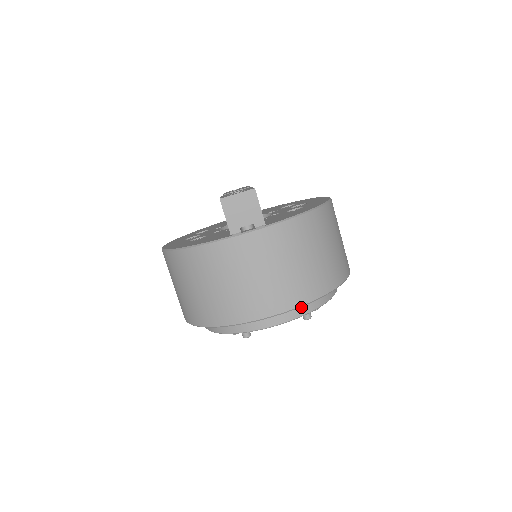
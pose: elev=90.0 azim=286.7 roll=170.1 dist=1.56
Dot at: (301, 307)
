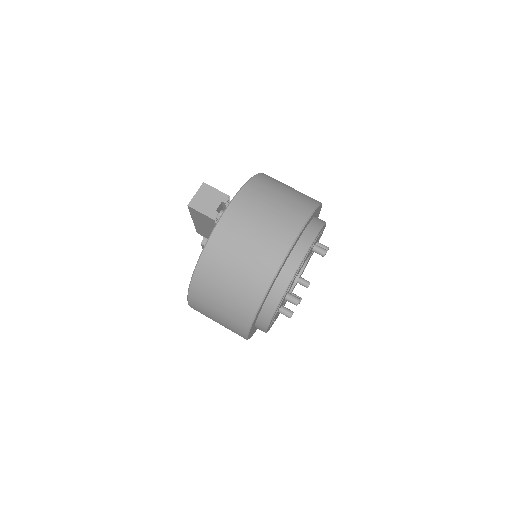
Dot at: (307, 236)
